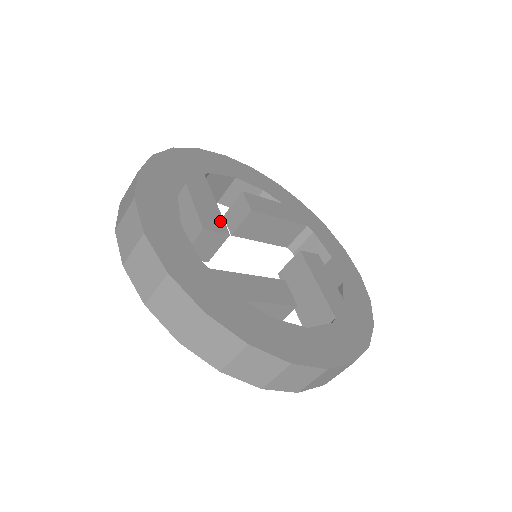
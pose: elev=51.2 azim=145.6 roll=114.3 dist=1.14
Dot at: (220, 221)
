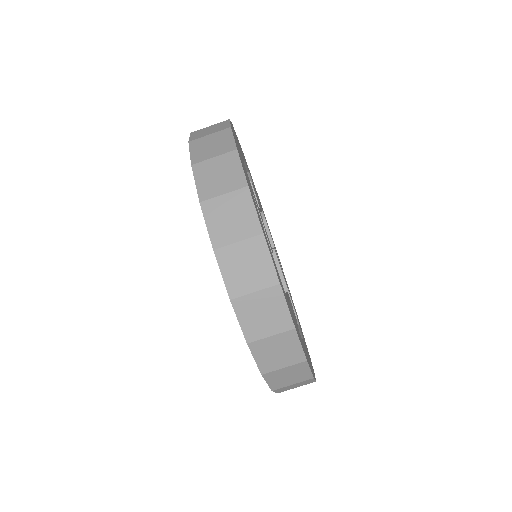
Dot at: occluded
